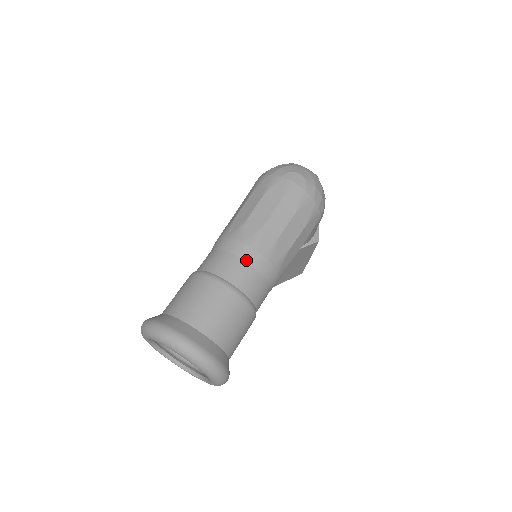
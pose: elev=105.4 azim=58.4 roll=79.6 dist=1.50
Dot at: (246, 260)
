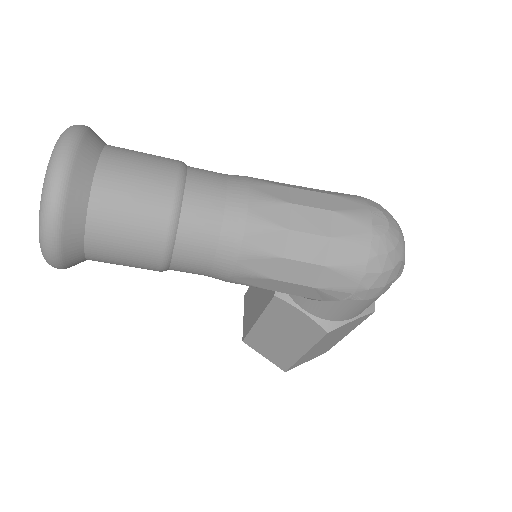
Dot at: (228, 198)
